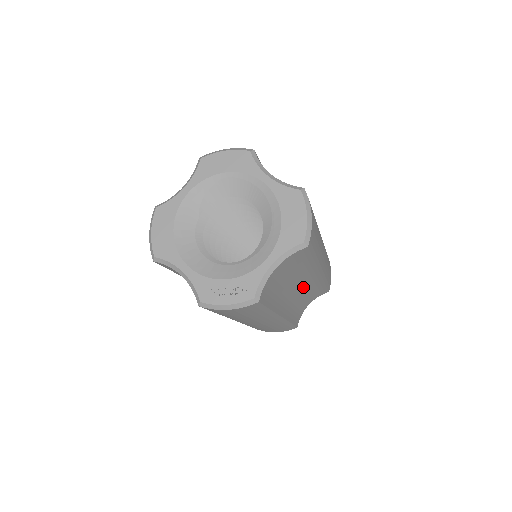
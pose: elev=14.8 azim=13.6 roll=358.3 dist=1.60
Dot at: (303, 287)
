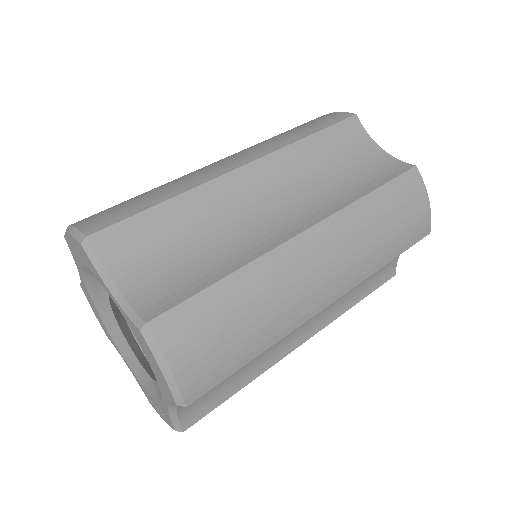
Dot at: occluded
